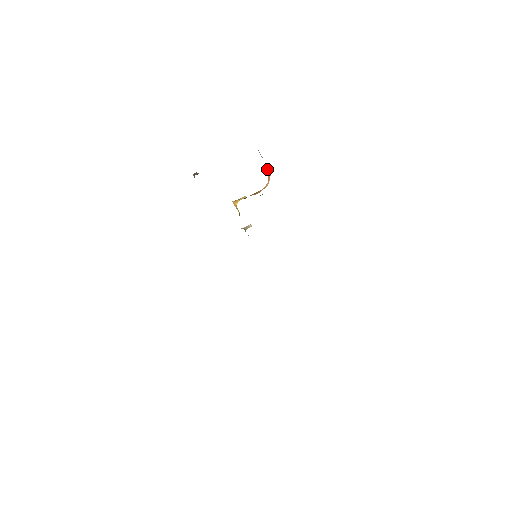
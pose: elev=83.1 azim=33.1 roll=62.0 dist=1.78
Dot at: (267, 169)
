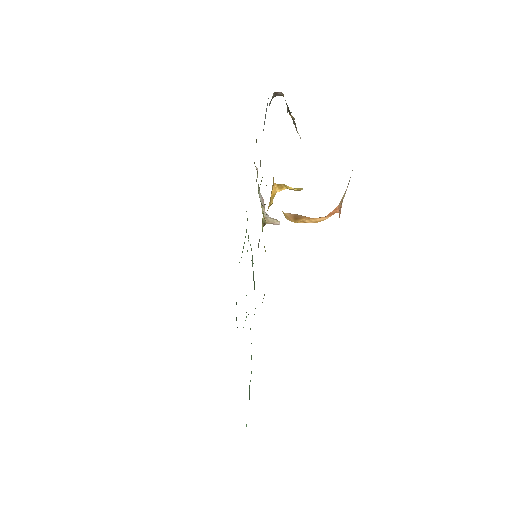
Dot at: (342, 199)
